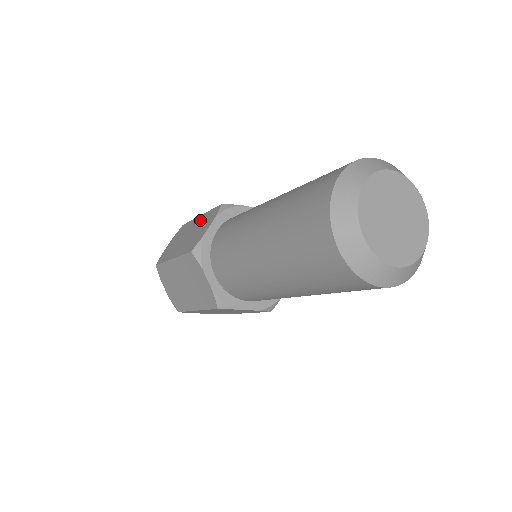
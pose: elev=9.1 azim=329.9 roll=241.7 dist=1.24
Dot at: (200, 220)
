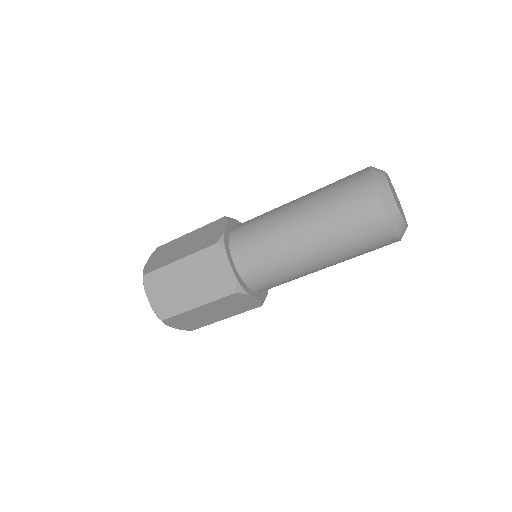
Dot at: (197, 233)
